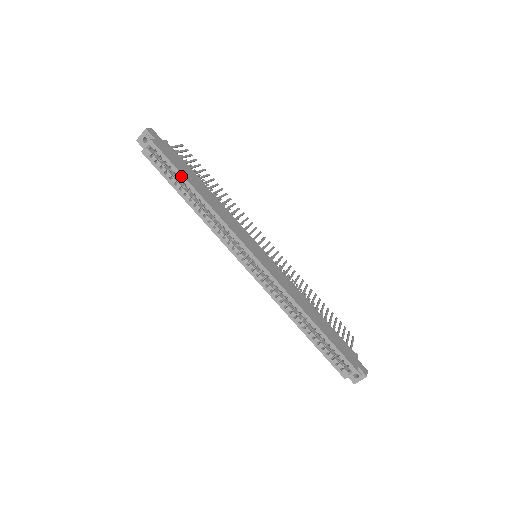
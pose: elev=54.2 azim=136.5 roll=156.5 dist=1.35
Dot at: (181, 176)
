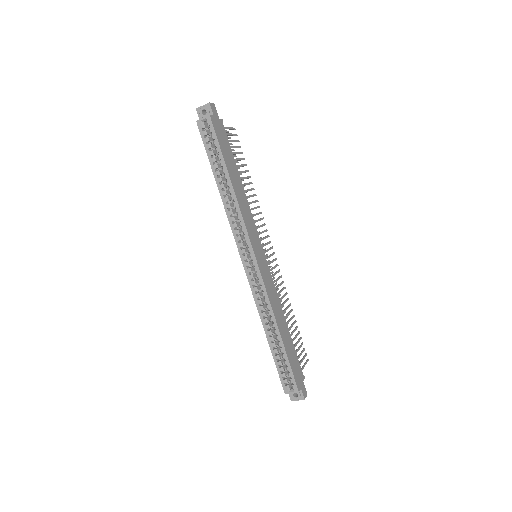
Dot at: (222, 159)
